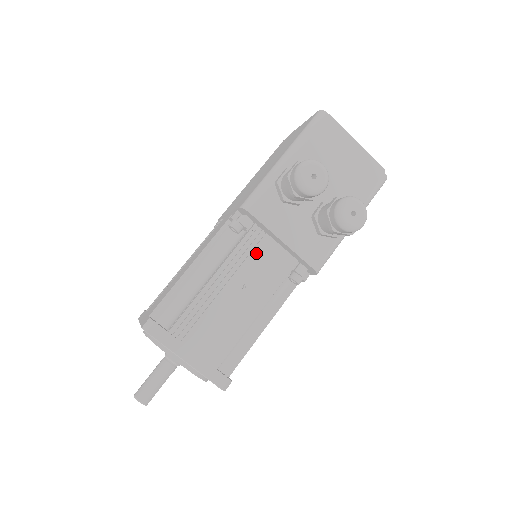
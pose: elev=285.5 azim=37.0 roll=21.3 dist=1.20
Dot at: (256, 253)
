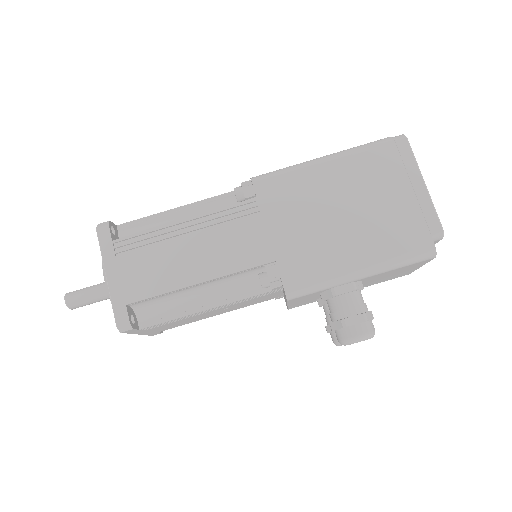
Dot at: (260, 297)
